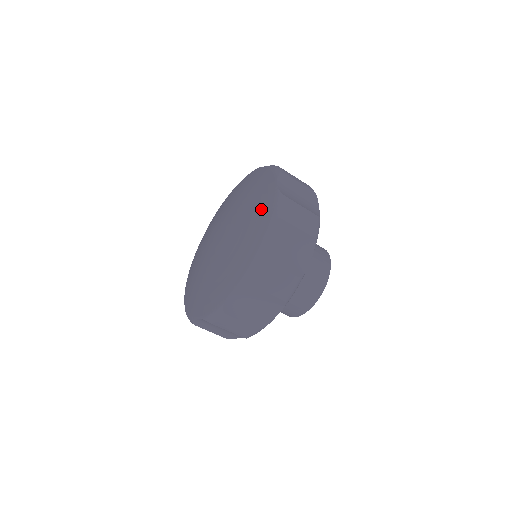
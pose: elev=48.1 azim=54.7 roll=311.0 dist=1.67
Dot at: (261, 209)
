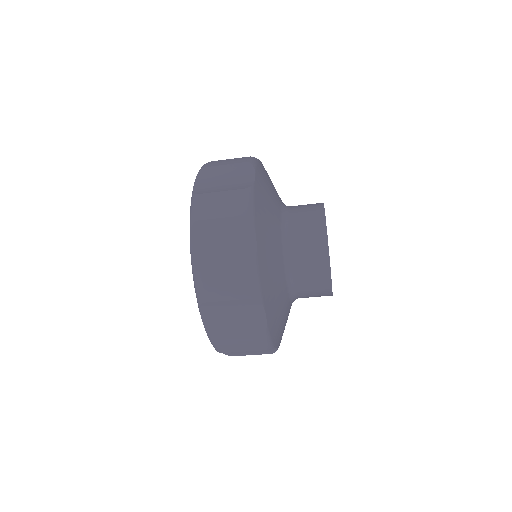
Dot at: occluded
